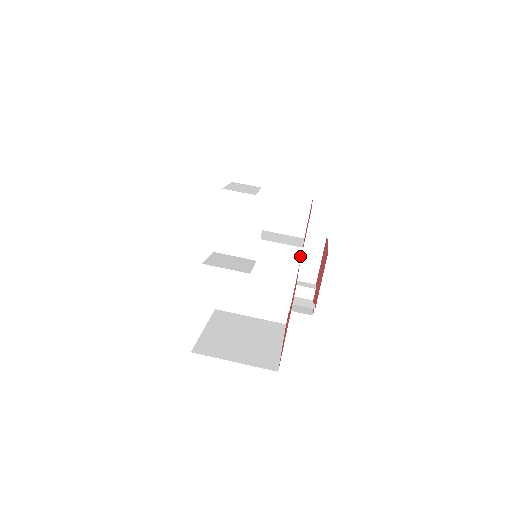
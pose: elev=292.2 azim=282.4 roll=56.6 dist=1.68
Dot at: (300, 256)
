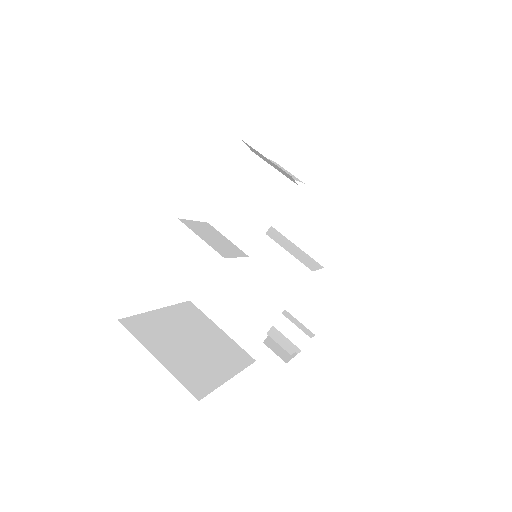
Dot at: (305, 280)
